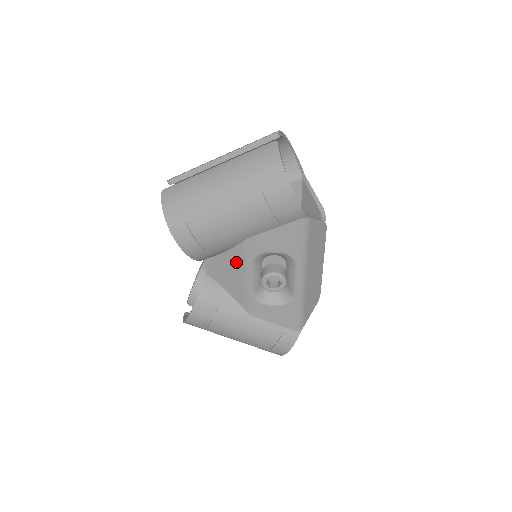
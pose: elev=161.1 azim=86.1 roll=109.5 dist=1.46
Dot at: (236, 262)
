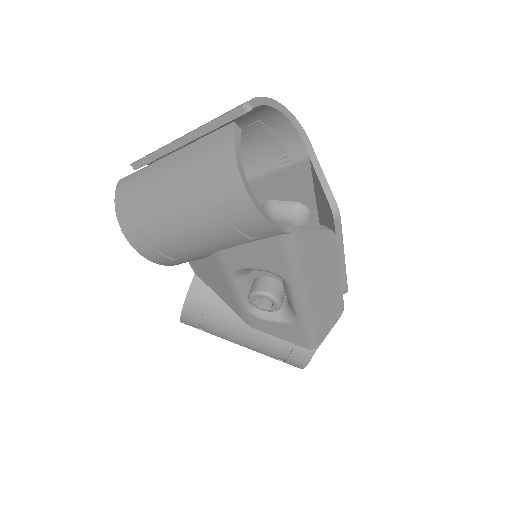
Dot at: (217, 272)
